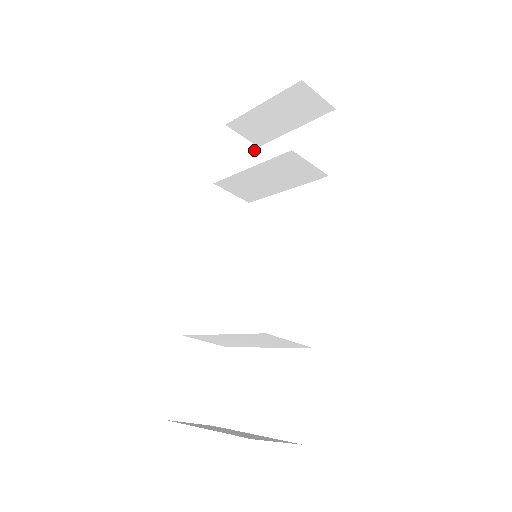
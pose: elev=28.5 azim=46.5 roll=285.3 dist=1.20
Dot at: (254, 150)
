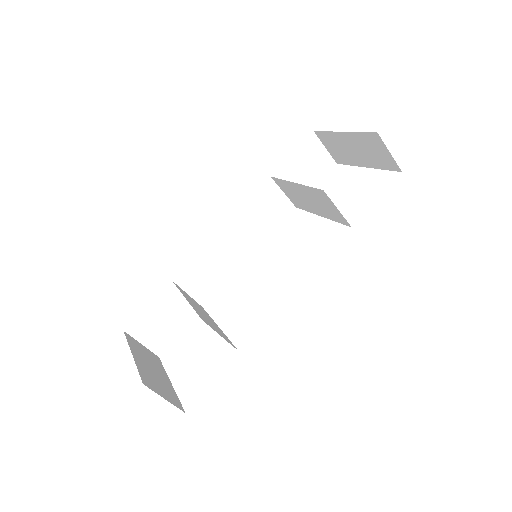
Dot at: (330, 165)
